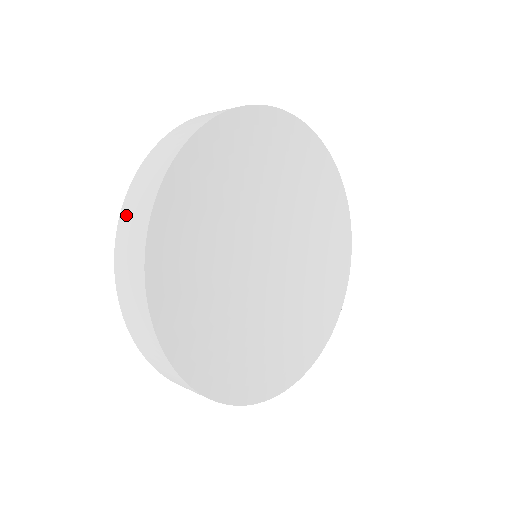
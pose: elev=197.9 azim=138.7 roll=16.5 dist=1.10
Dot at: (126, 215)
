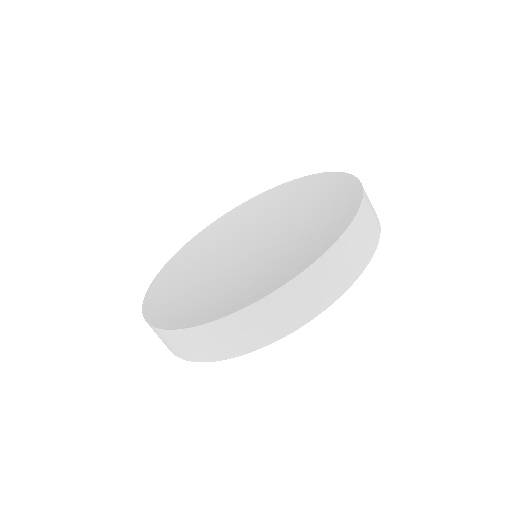
Dot at: (233, 325)
